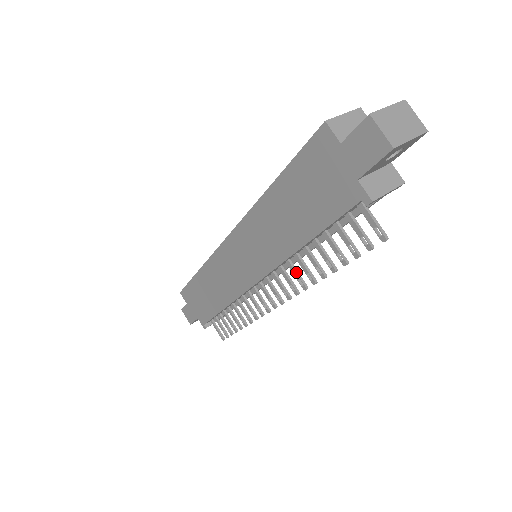
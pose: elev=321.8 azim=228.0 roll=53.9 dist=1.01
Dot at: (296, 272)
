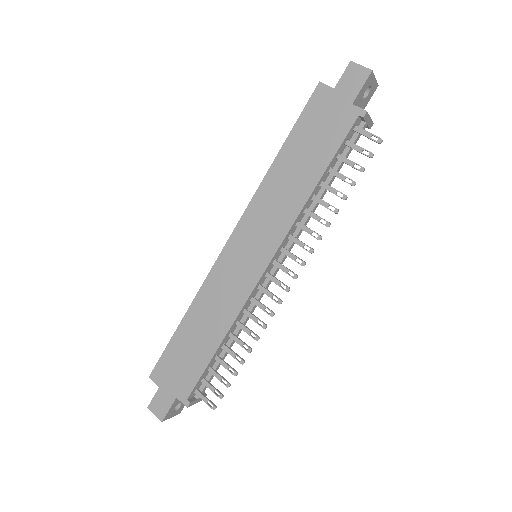
Dot at: (308, 228)
